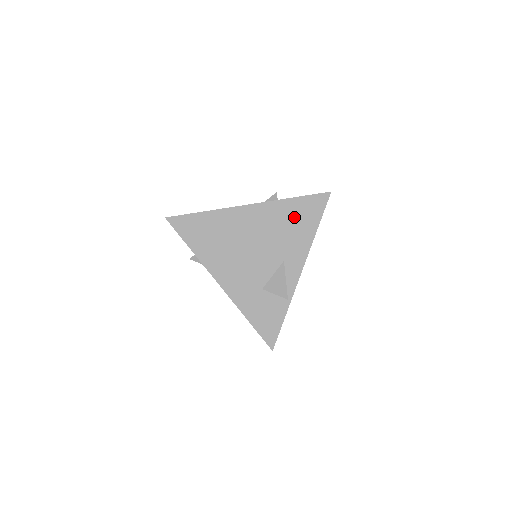
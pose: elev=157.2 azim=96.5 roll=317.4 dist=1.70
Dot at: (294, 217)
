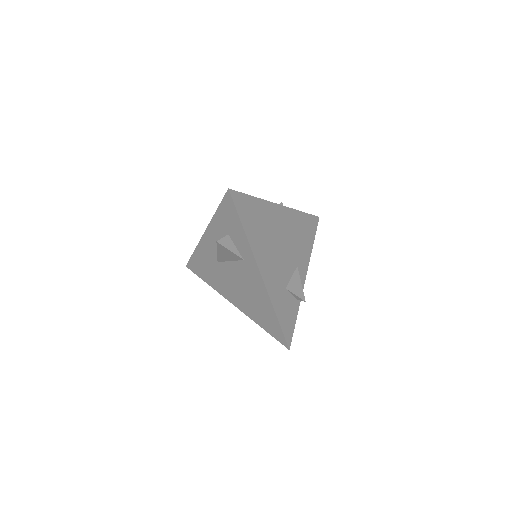
Dot at: (303, 229)
